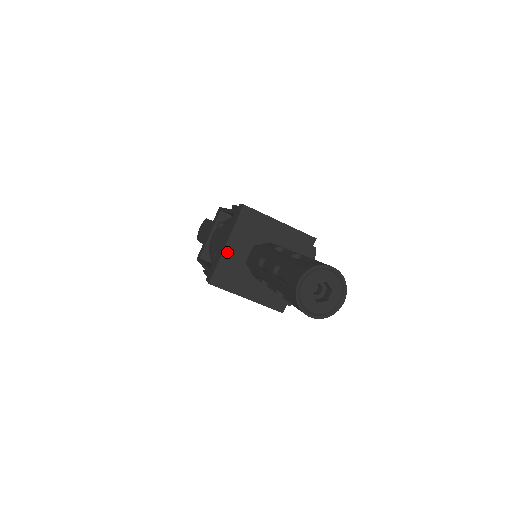
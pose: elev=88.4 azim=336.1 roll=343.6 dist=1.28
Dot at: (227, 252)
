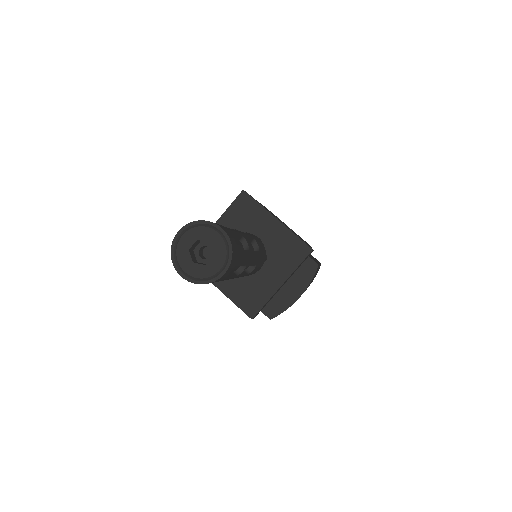
Dot at: occluded
